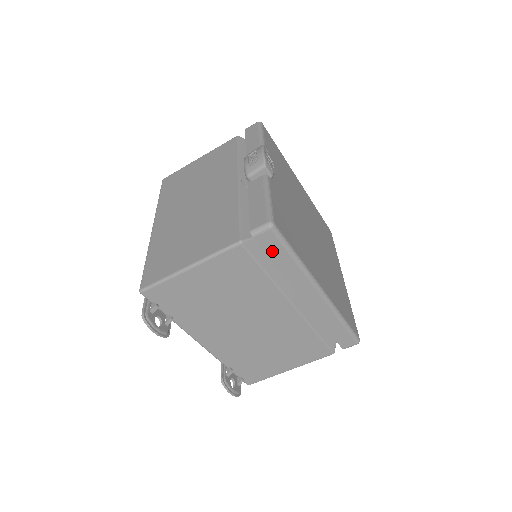
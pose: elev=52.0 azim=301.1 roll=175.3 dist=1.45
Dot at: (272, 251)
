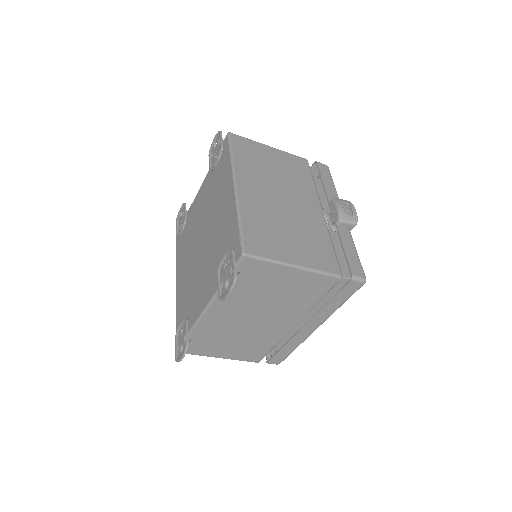
Dot at: (343, 293)
